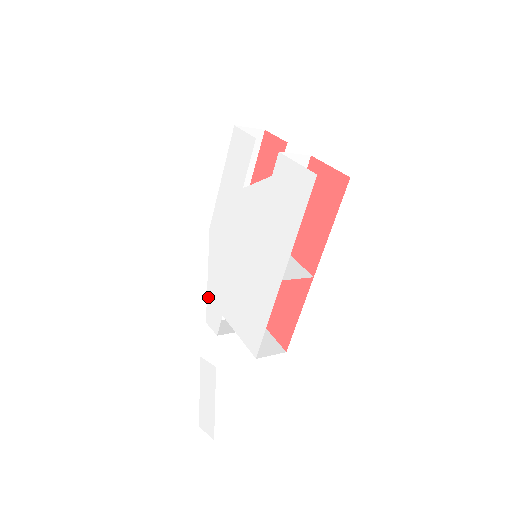
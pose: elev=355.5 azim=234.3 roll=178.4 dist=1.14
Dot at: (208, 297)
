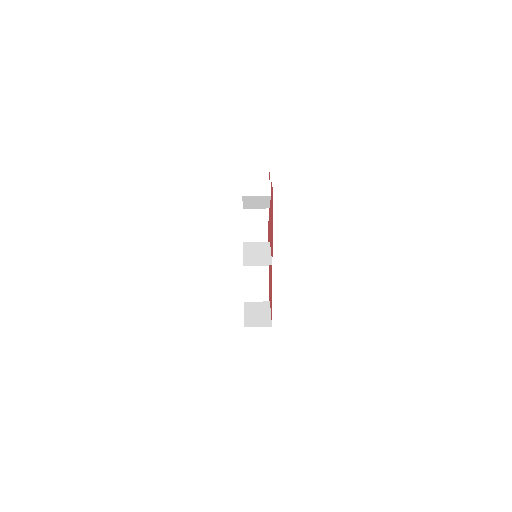
Dot at: occluded
